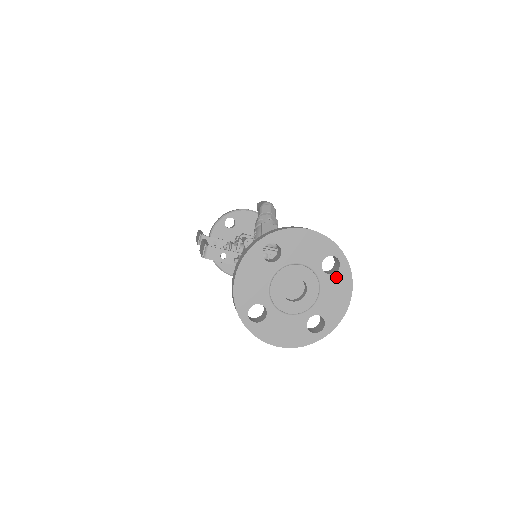
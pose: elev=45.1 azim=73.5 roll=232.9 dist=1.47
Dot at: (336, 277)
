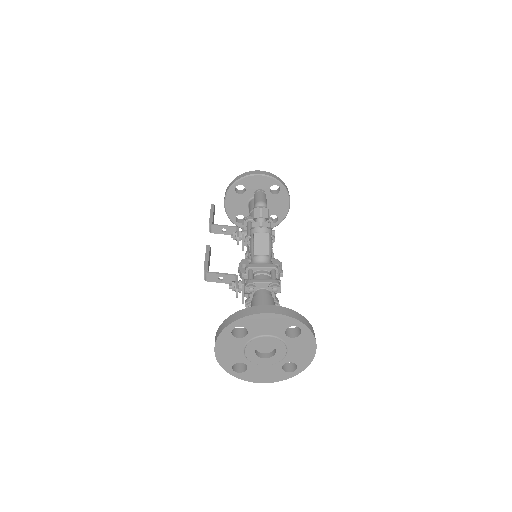
Dot at: (300, 338)
